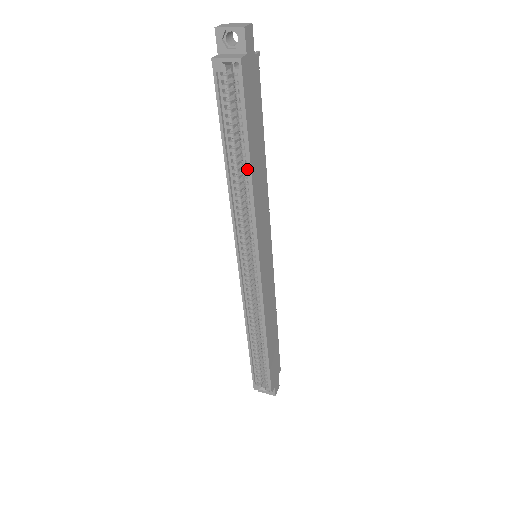
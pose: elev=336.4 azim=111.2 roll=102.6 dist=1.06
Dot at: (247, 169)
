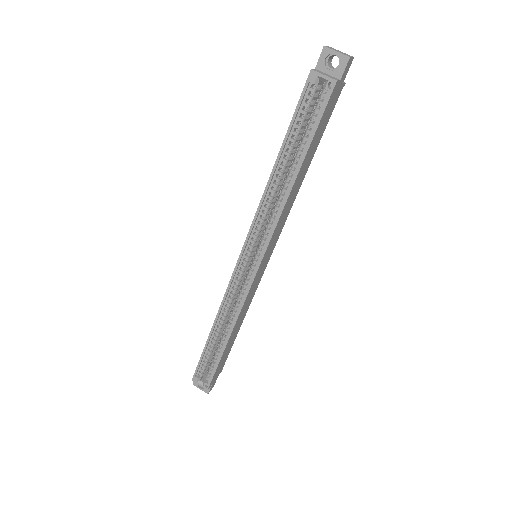
Dot at: (292, 175)
